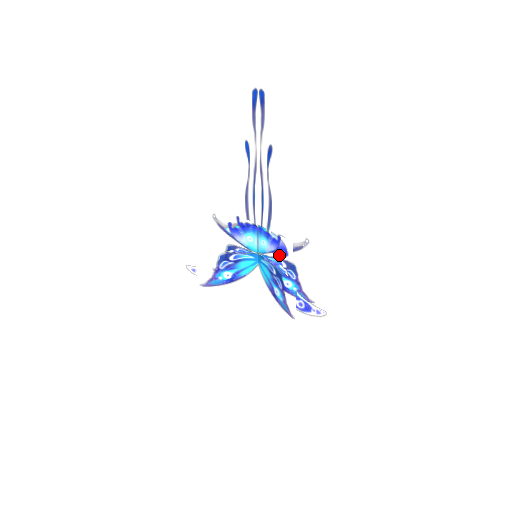
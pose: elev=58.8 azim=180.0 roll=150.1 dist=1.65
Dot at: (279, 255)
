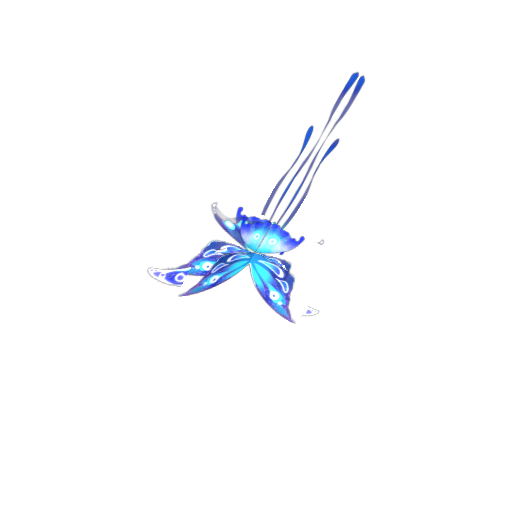
Dot at: (292, 257)
